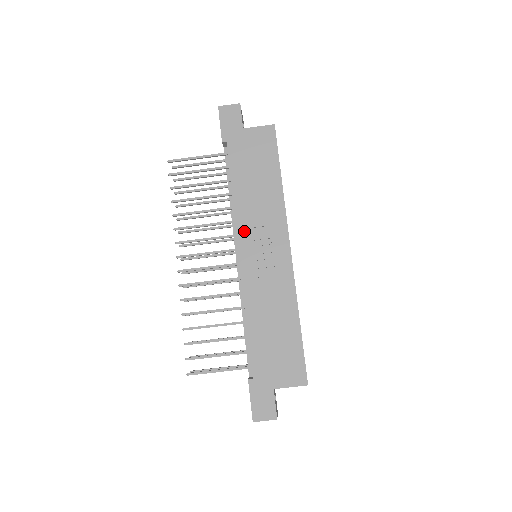
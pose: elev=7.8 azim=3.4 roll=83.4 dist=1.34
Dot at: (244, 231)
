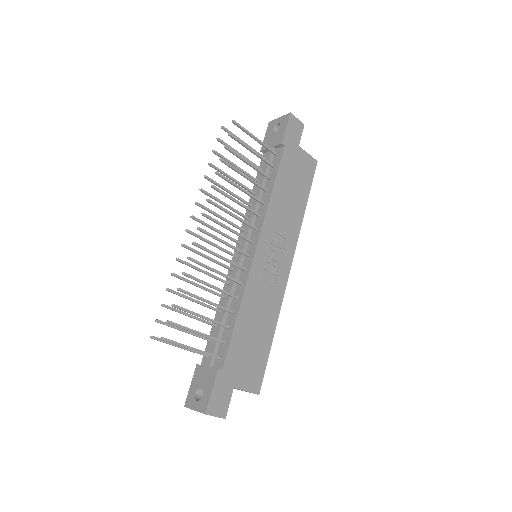
Dot at: (268, 230)
